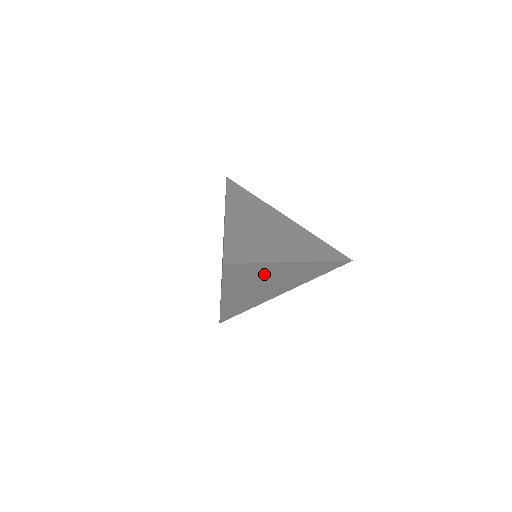
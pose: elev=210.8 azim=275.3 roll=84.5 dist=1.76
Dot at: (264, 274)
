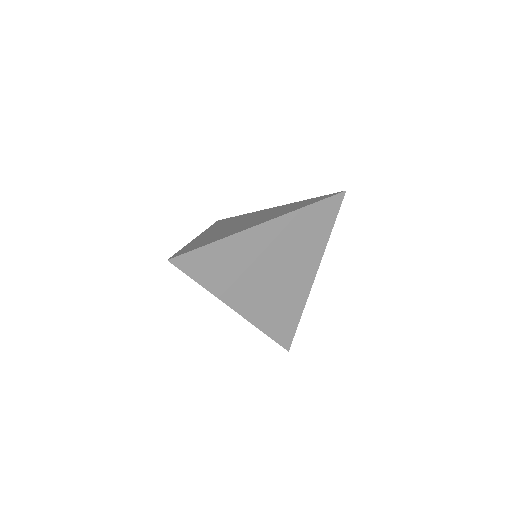
Dot at: (243, 256)
